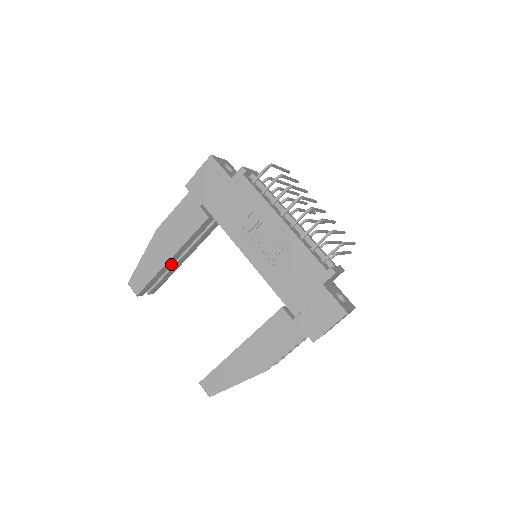
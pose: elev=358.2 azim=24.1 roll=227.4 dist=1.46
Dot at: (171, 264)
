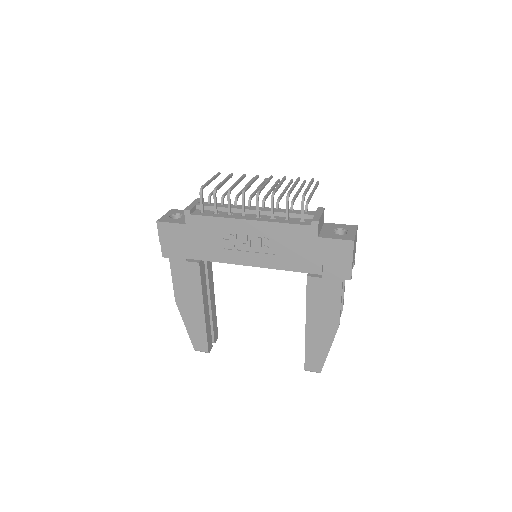
Dot at: (208, 313)
